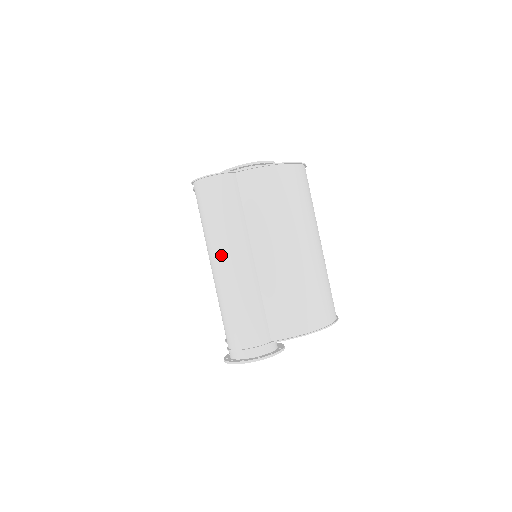
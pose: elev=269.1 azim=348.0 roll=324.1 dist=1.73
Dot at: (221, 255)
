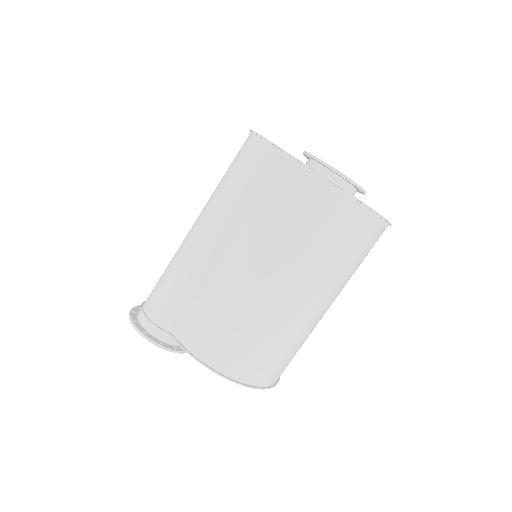
Dot at: (203, 217)
